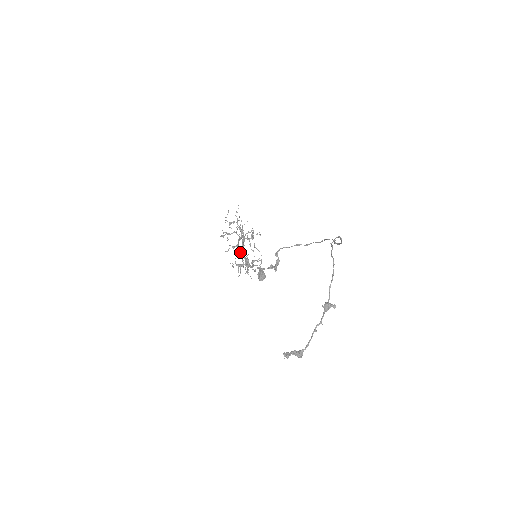
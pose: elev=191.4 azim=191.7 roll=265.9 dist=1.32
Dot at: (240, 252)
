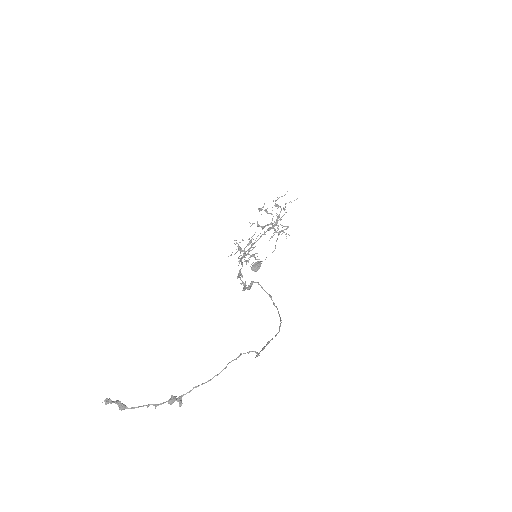
Dot at: (251, 239)
